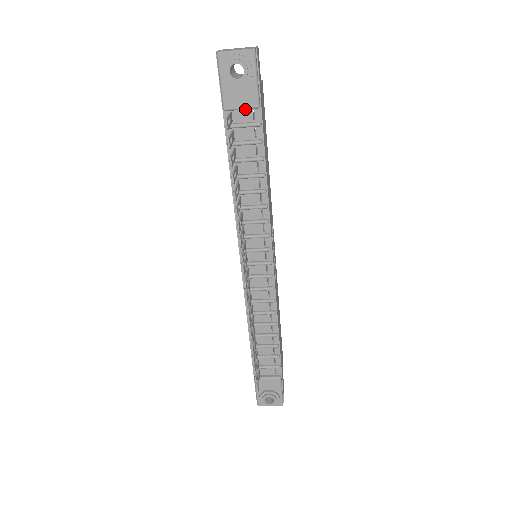
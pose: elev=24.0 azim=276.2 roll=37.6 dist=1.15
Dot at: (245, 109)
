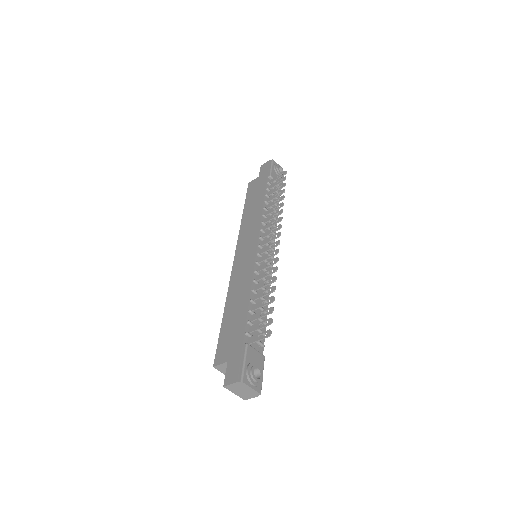
Dot at: occluded
